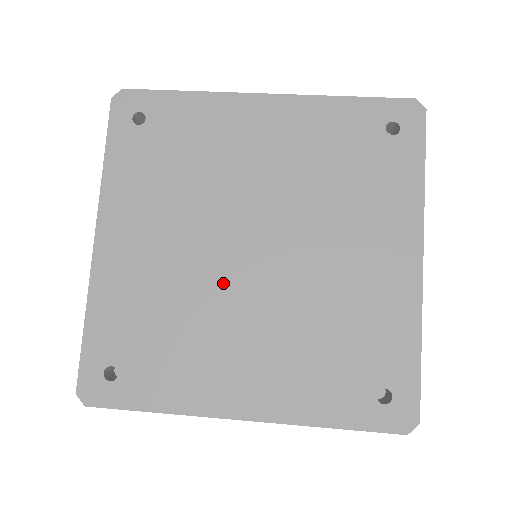
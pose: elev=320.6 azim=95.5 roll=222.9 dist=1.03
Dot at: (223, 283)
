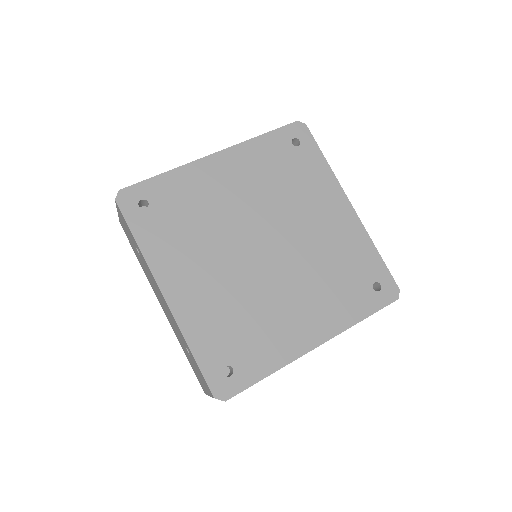
Dot at: (260, 277)
